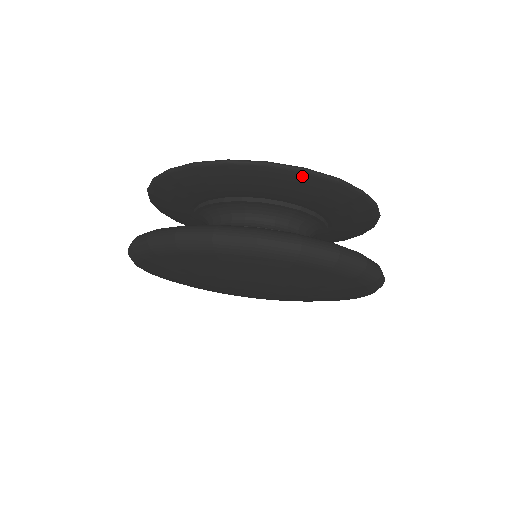
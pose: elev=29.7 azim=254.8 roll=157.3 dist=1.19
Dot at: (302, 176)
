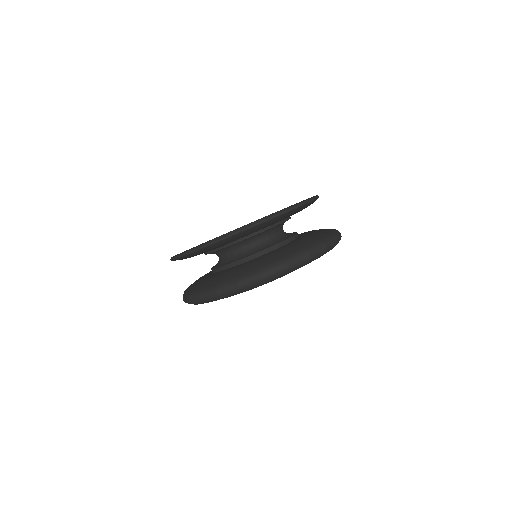
Dot at: (301, 207)
